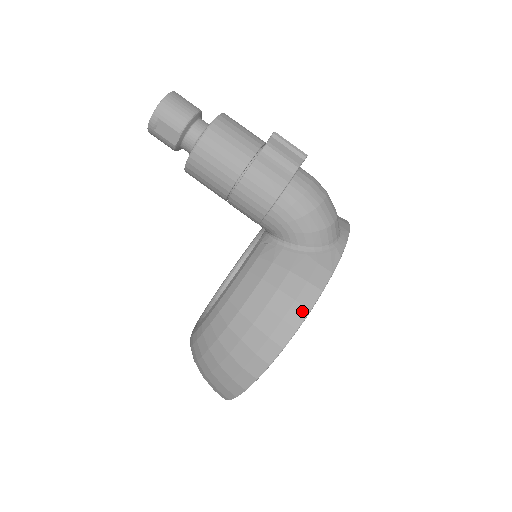
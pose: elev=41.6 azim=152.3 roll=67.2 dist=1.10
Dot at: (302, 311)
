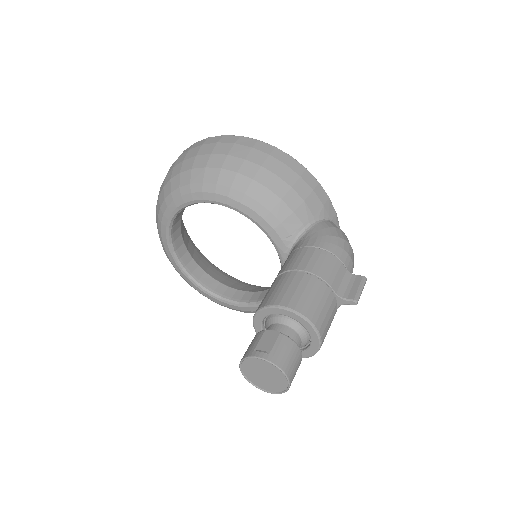
Dot at: occluded
